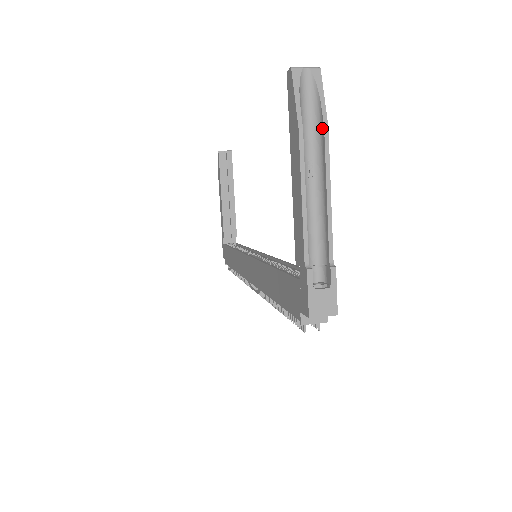
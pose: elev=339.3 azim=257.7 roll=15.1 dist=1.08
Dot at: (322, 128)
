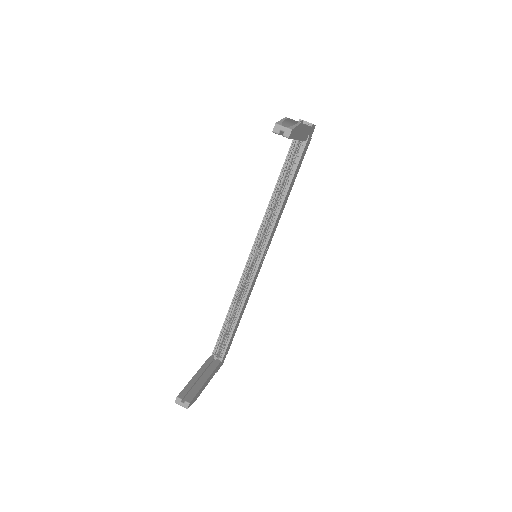
Dot at: occluded
